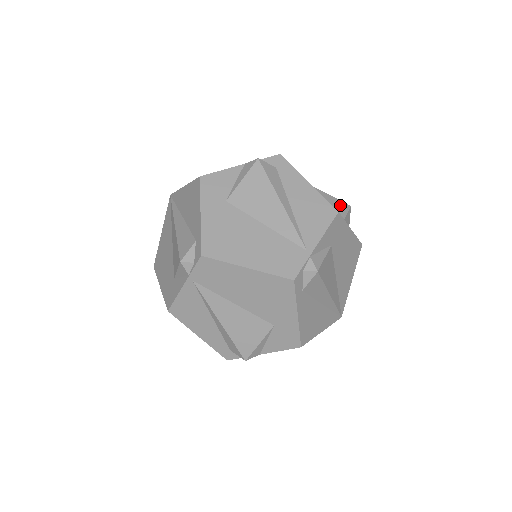
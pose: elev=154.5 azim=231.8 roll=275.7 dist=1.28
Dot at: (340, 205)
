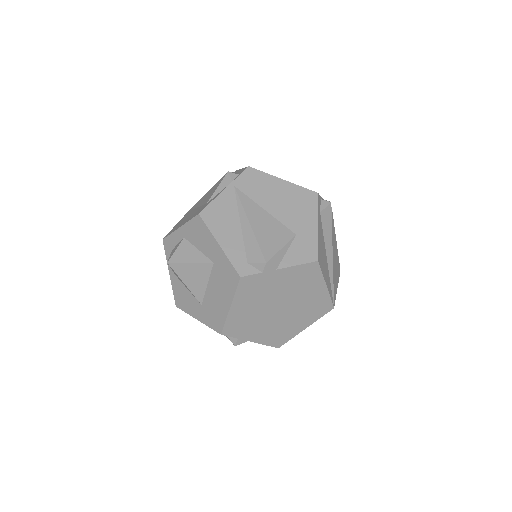
Dot at: occluded
